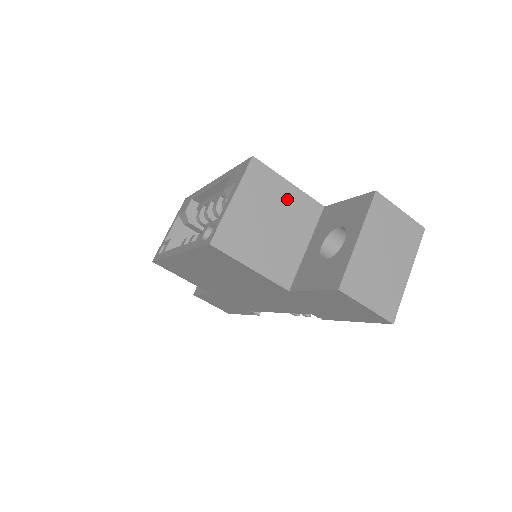
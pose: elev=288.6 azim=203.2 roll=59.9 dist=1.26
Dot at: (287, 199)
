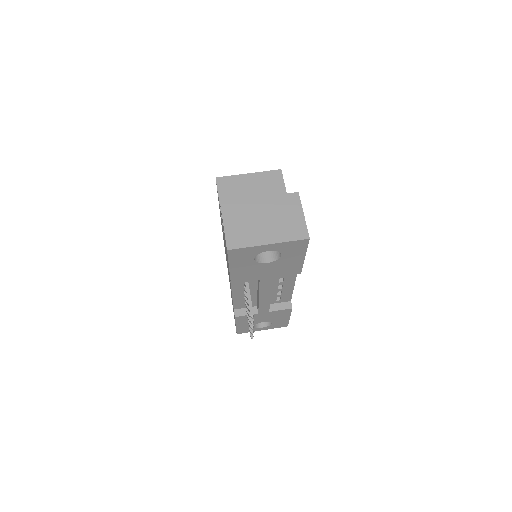
Dot at: occluded
